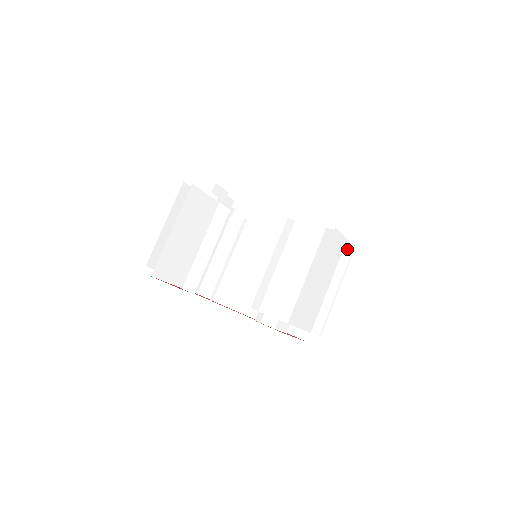
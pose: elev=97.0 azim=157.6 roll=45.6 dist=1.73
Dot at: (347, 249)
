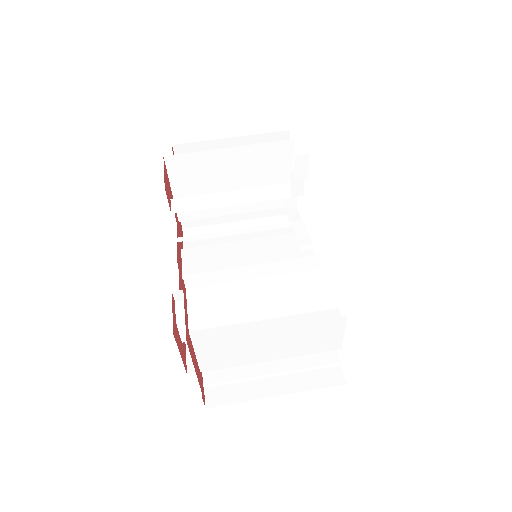
Dot at: (330, 356)
